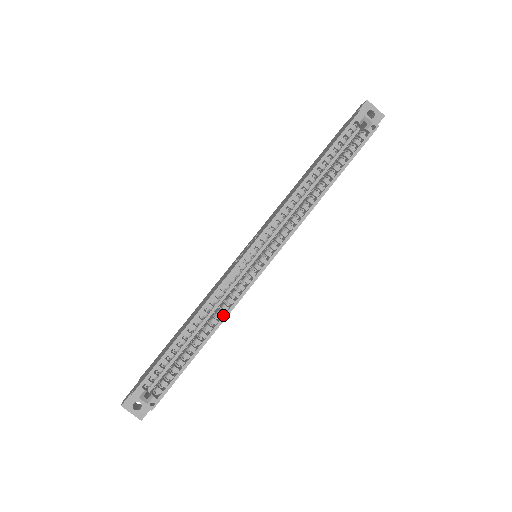
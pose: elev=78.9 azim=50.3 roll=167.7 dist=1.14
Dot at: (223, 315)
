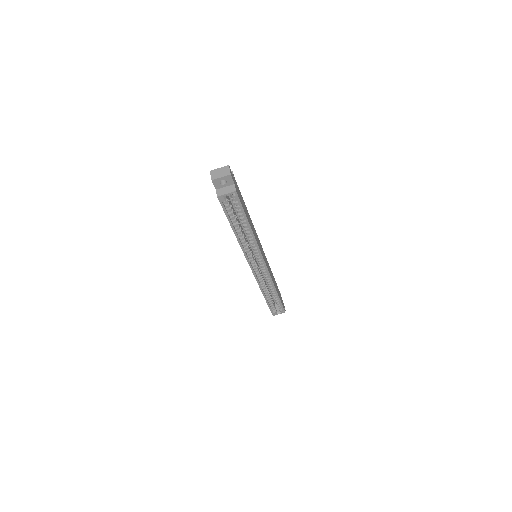
Dot at: (272, 284)
